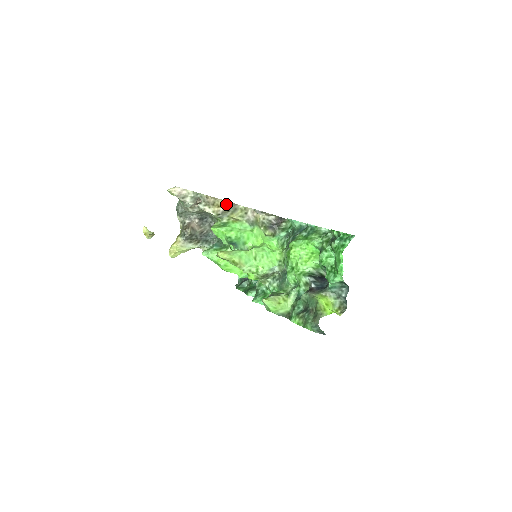
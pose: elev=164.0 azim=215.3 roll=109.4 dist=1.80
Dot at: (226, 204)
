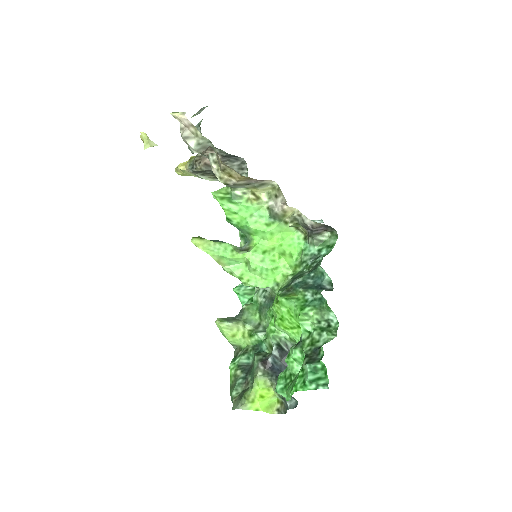
Dot at: (243, 178)
